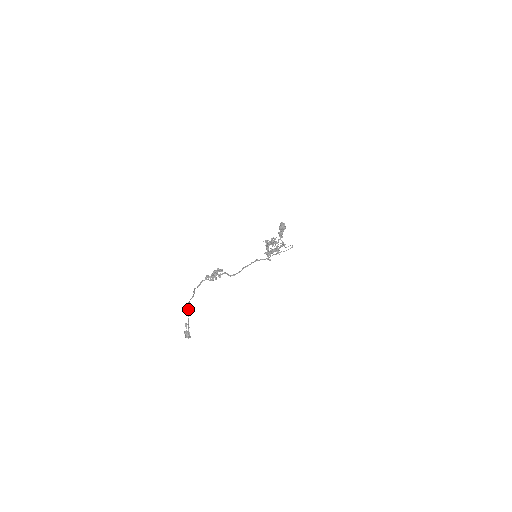
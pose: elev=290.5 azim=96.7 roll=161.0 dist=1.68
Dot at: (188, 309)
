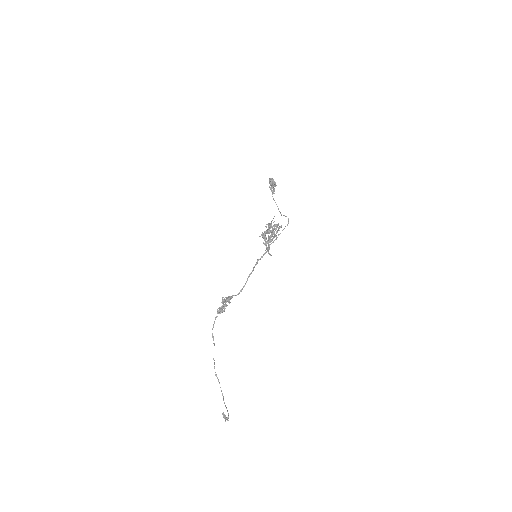
Dot at: (216, 375)
